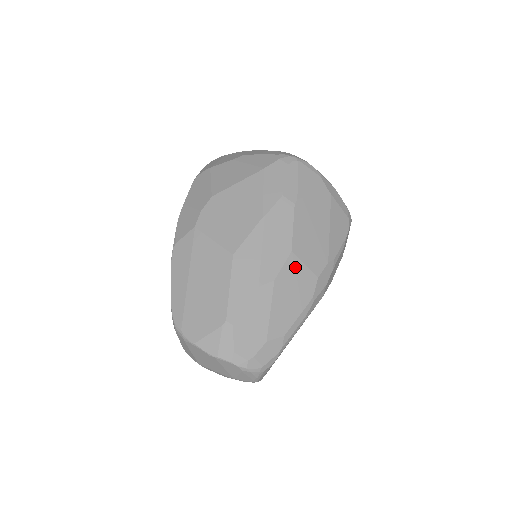
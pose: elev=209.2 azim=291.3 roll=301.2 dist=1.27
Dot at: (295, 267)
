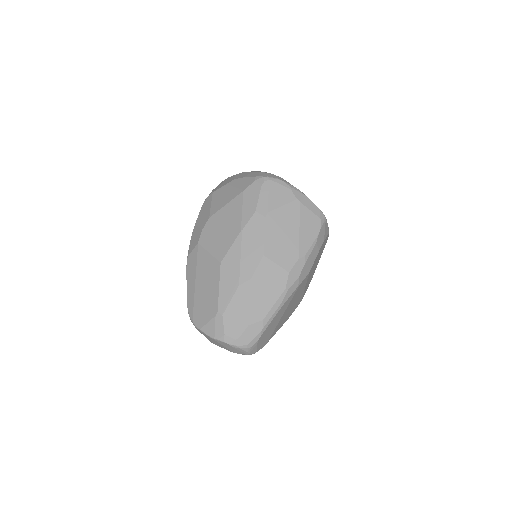
Dot at: (268, 267)
